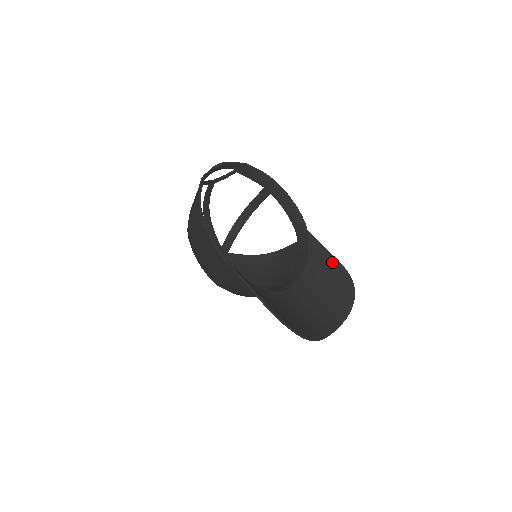
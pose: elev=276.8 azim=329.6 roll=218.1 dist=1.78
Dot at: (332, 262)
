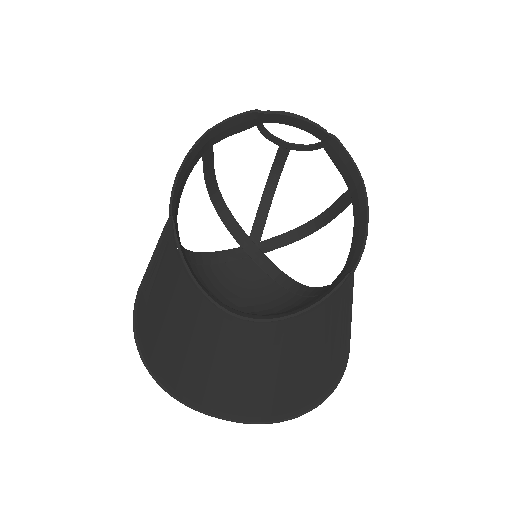
Dot at: (339, 333)
